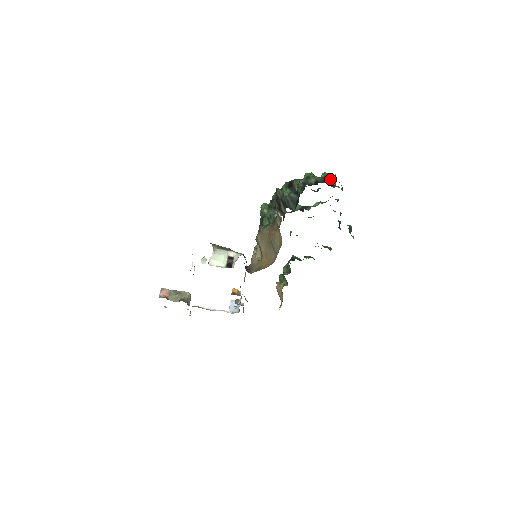
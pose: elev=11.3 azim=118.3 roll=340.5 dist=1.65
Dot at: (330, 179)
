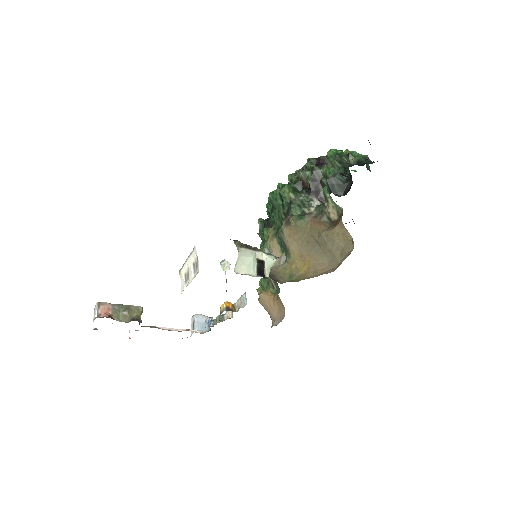
Dot at: occluded
